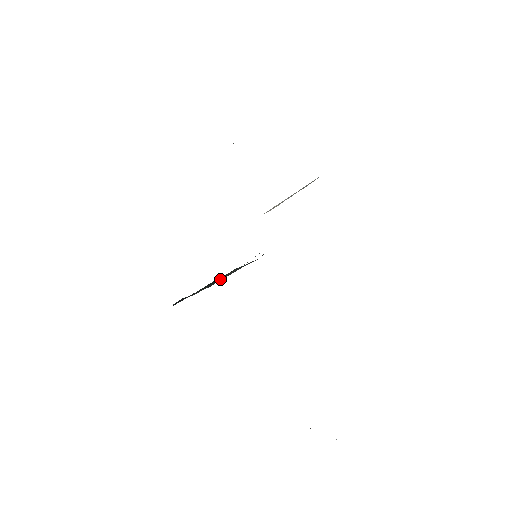
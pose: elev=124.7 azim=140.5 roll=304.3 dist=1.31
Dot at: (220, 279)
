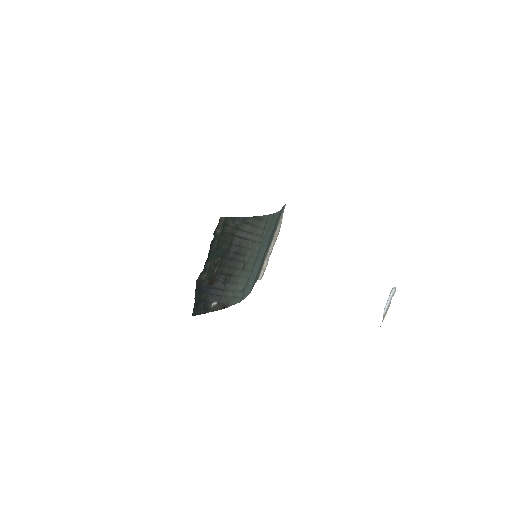
Dot at: (227, 244)
